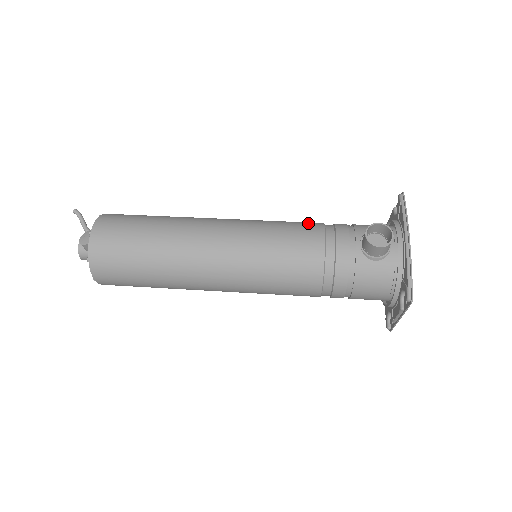
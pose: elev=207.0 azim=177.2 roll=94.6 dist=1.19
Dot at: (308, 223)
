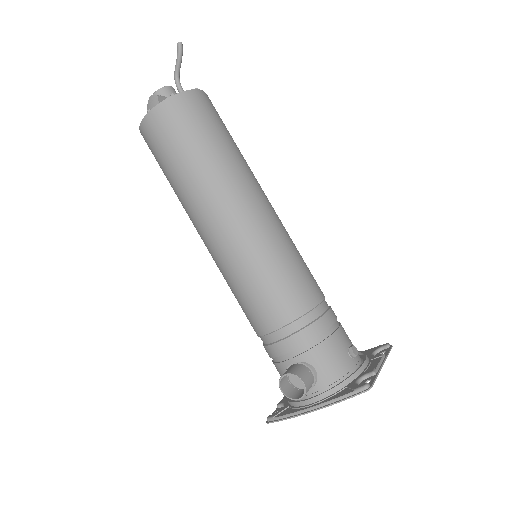
Dot at: (293, 300)
